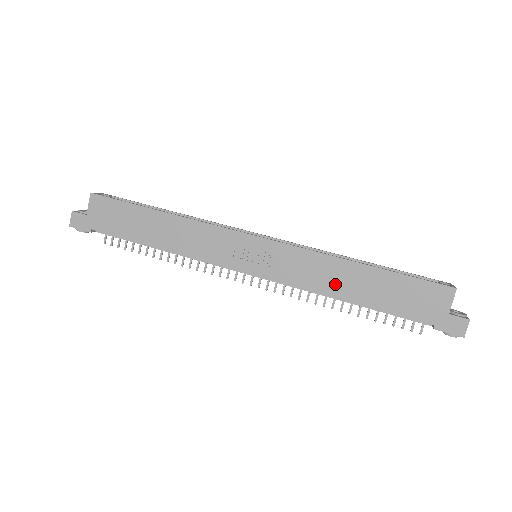
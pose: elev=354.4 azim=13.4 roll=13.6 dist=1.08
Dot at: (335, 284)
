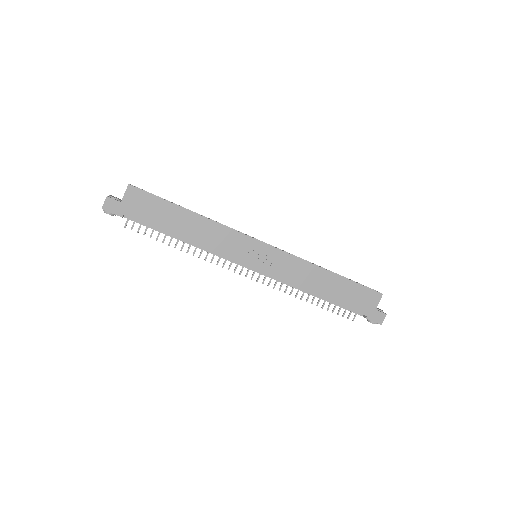
Dot at: (311, 283)
